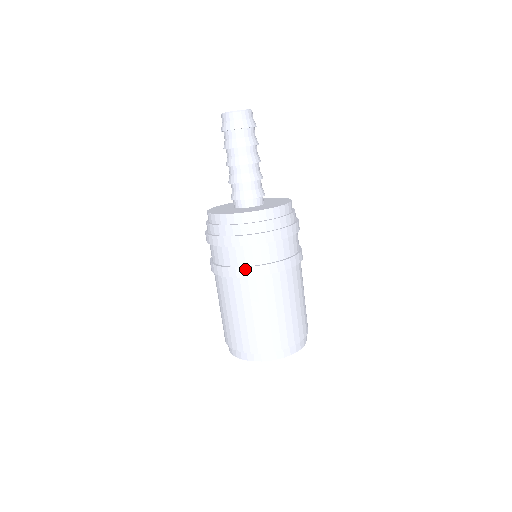
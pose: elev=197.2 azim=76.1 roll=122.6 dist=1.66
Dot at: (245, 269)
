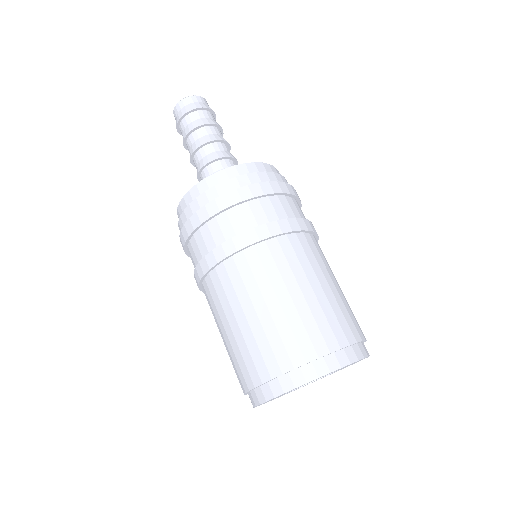
Dot at: (197, 269)
